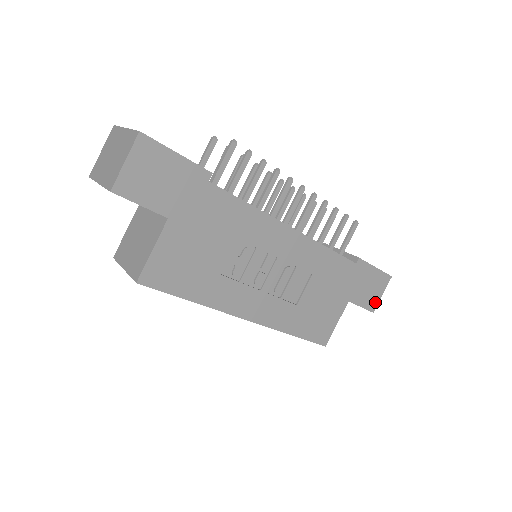
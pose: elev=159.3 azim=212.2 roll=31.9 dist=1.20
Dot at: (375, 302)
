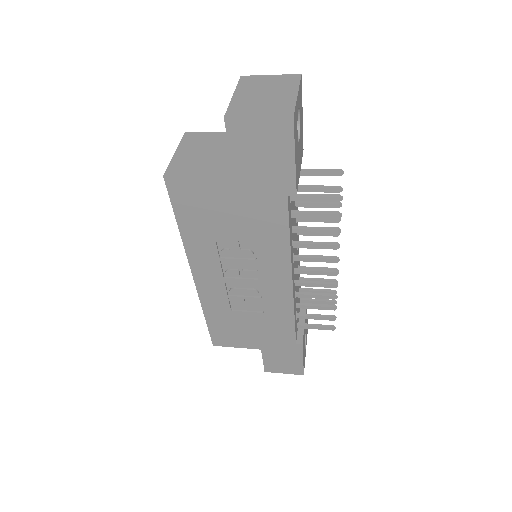
Dot at: (274, 370)
